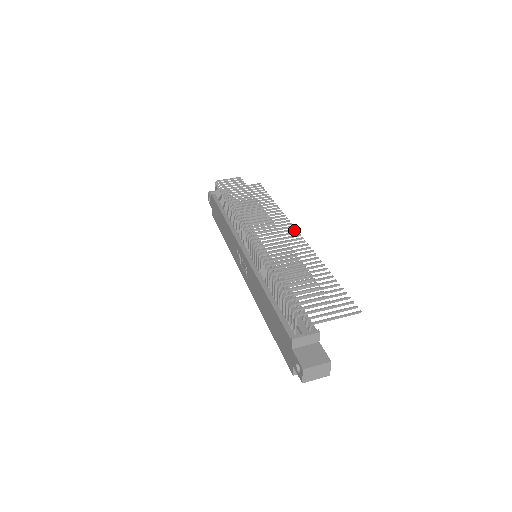
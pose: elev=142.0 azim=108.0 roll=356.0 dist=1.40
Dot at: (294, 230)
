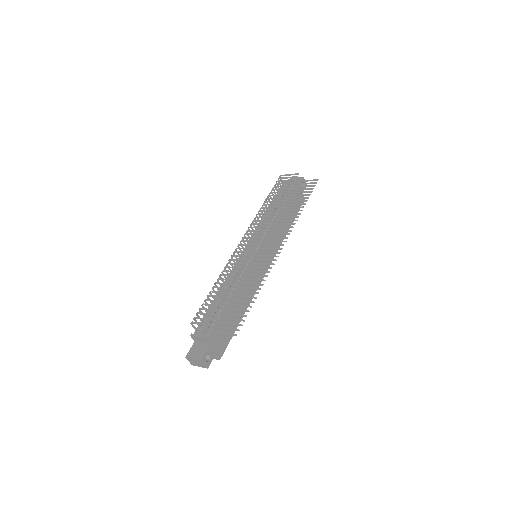
Dot at: occluded
